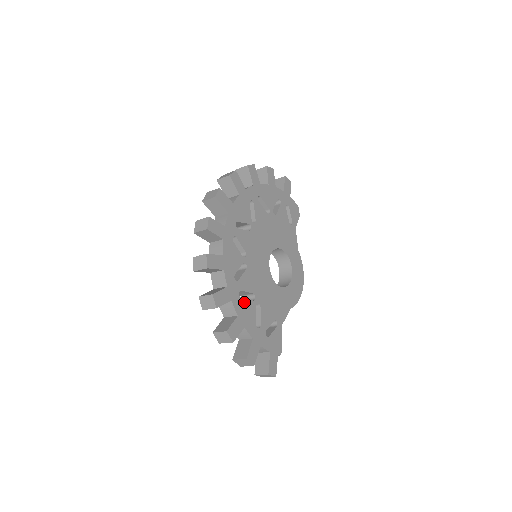
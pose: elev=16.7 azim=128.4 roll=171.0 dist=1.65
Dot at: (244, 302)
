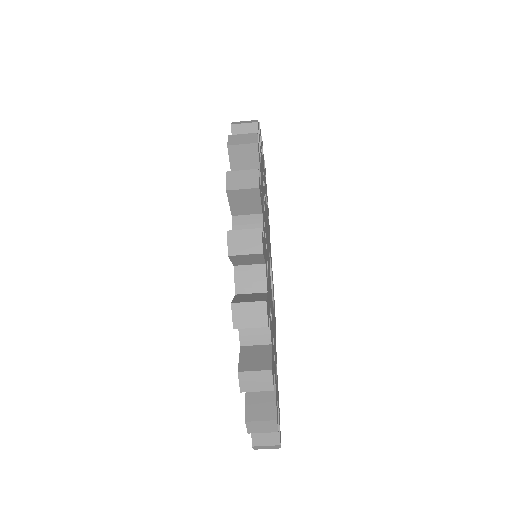
Dot at: occluded
